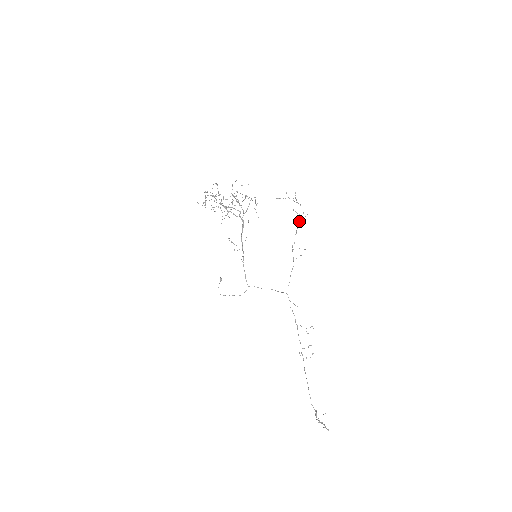
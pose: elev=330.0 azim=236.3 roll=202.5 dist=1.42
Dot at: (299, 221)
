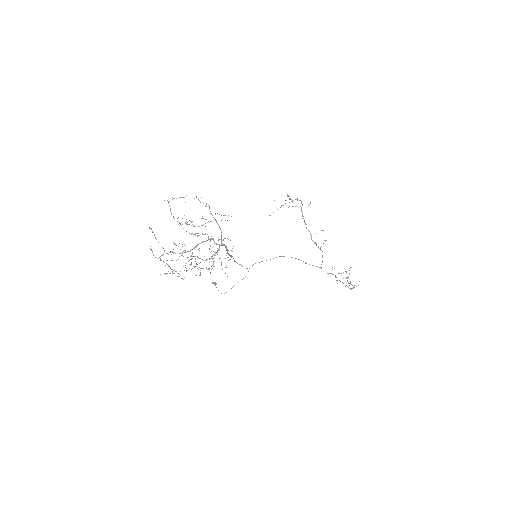
Dot at: occluded
